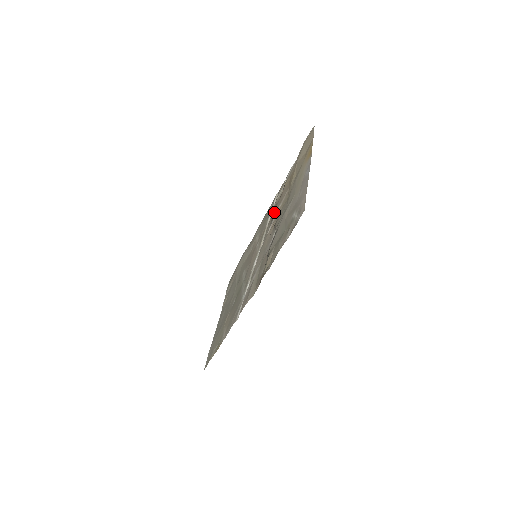
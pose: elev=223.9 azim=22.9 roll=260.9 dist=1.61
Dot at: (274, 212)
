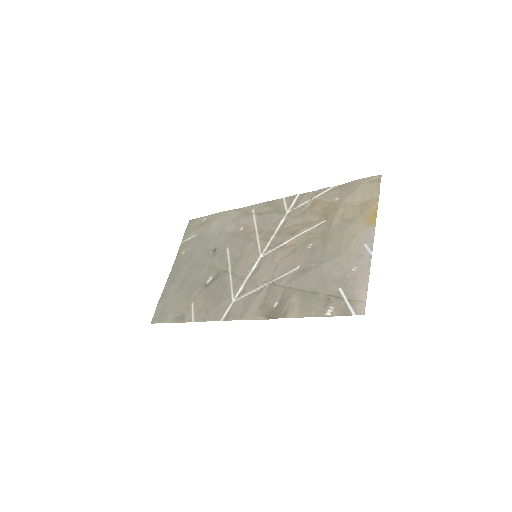
Dot at: (294, 225)
